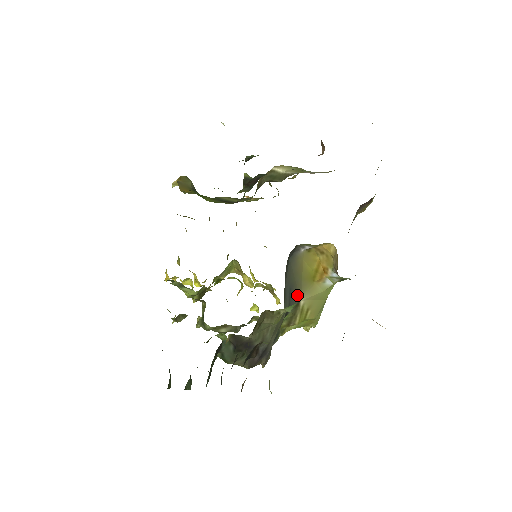
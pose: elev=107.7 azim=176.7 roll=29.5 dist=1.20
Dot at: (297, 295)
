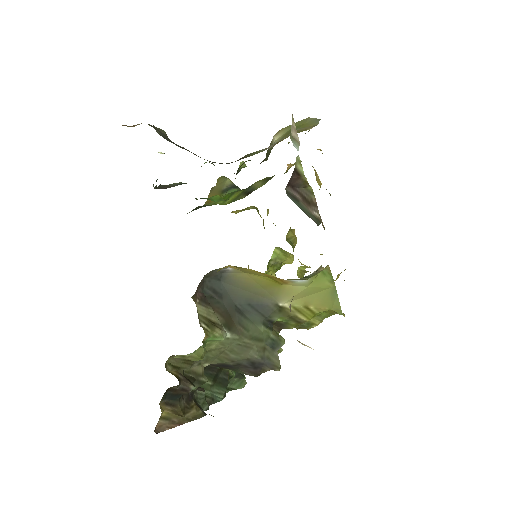
Dot at: (269, 303)
